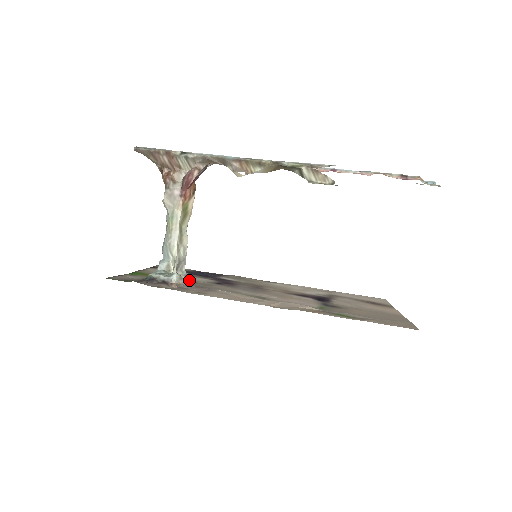
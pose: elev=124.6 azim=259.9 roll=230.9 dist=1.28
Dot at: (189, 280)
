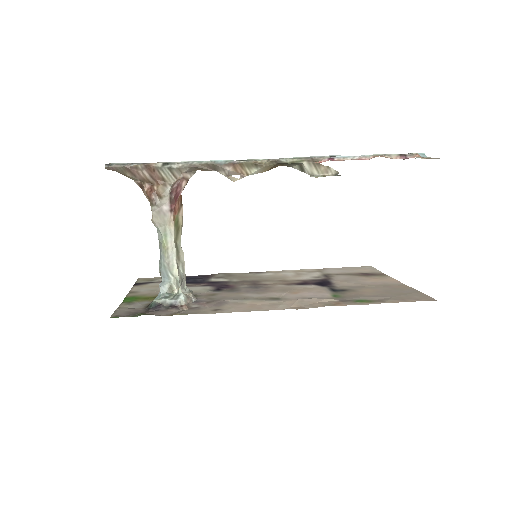
Dot at: (193, 296)
